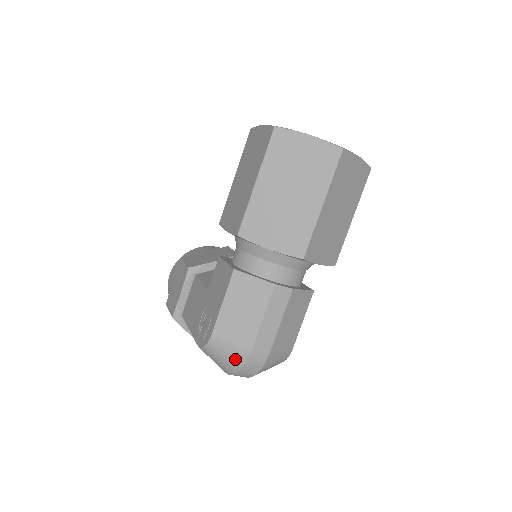
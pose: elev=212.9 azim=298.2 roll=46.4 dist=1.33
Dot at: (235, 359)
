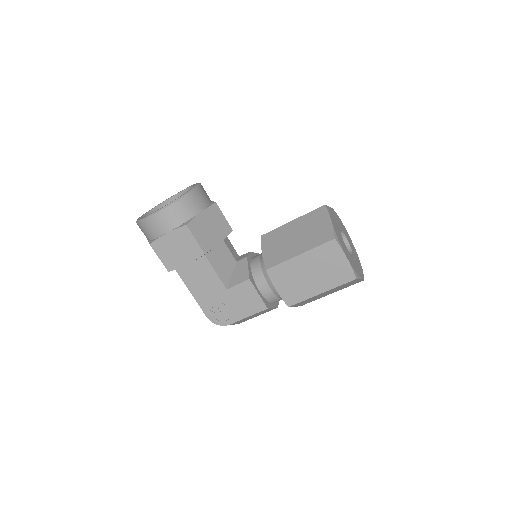
Dot at: occluded
